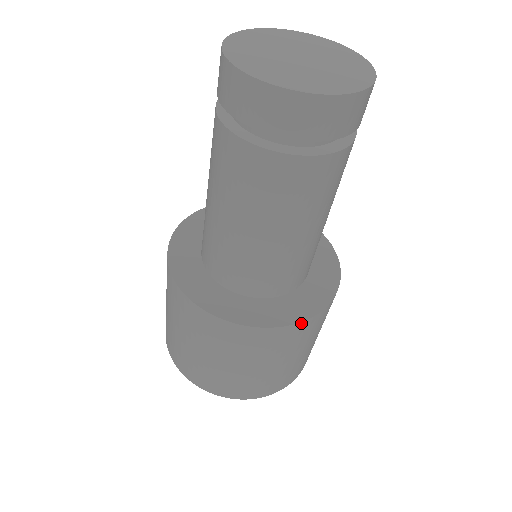
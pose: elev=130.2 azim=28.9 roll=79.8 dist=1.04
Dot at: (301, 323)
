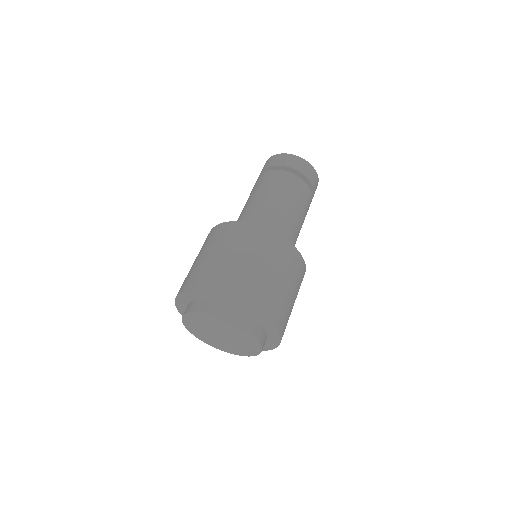
Dot at: (304, 262)
